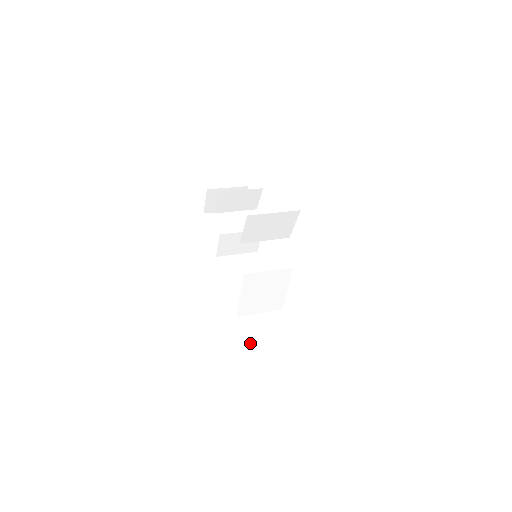
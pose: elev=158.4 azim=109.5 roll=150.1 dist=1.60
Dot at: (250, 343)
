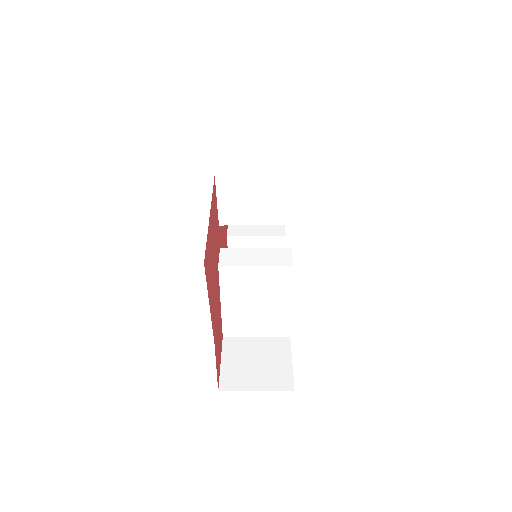
Dot at: (227, 371)
